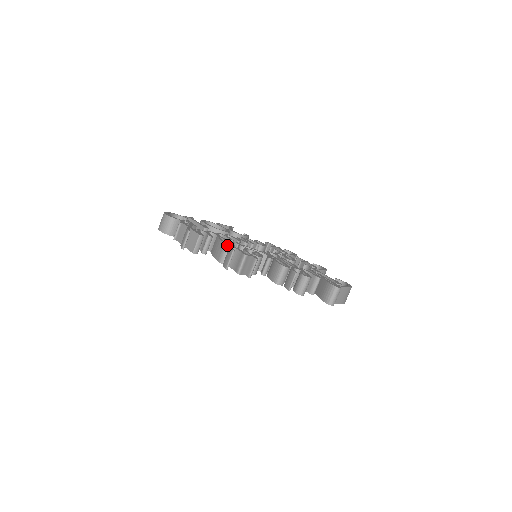
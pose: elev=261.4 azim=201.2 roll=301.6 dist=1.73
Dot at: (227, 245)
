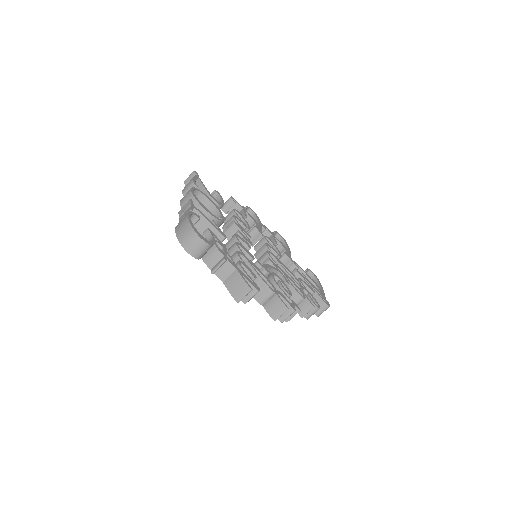
Dot at: (274, 293)
